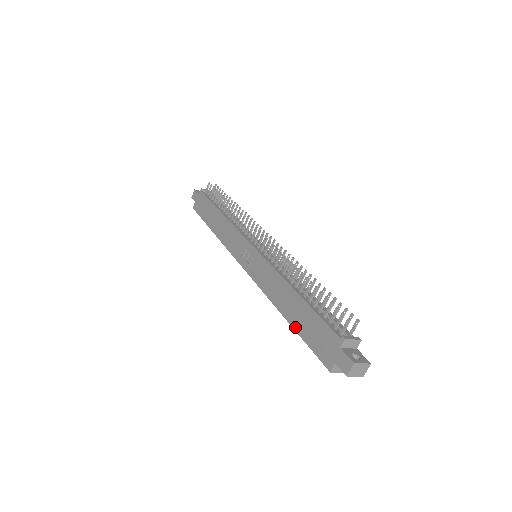
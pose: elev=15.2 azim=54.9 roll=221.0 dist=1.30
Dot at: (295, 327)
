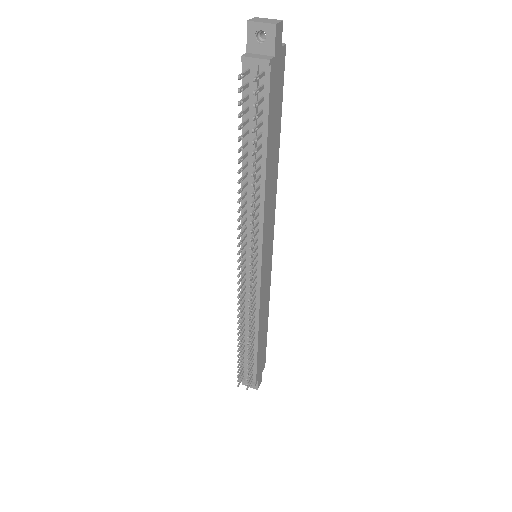
Dot at: occluded
